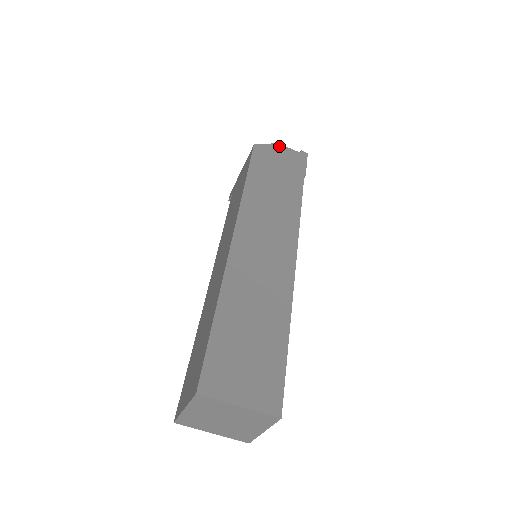
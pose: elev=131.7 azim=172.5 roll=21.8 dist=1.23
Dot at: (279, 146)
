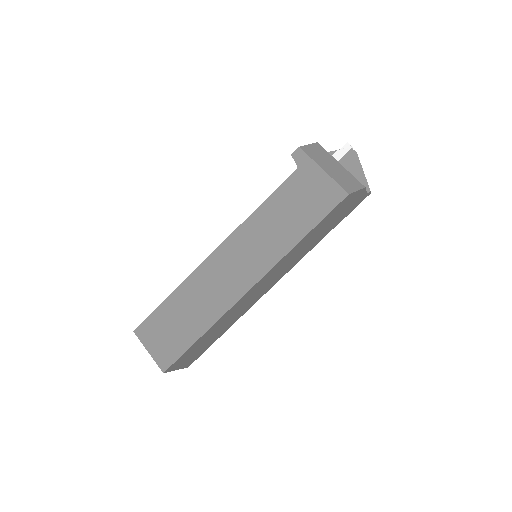
Dot at: (362, 191)
